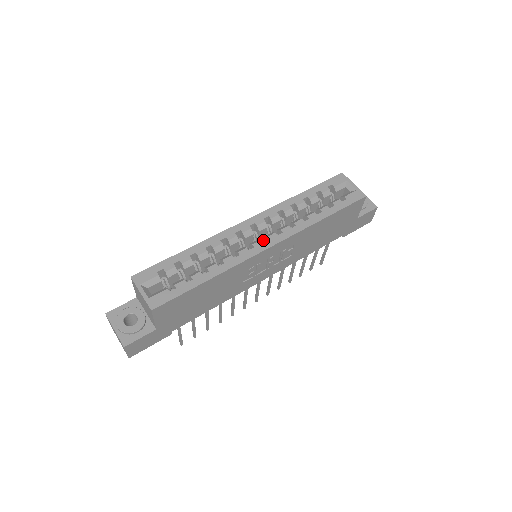
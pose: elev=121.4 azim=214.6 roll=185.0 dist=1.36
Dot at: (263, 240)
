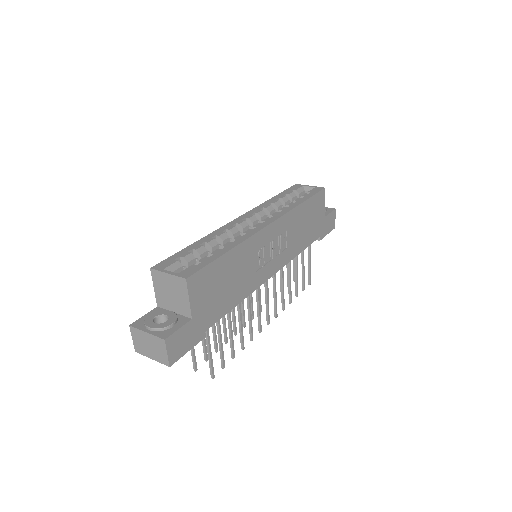
Dot at: occluded
